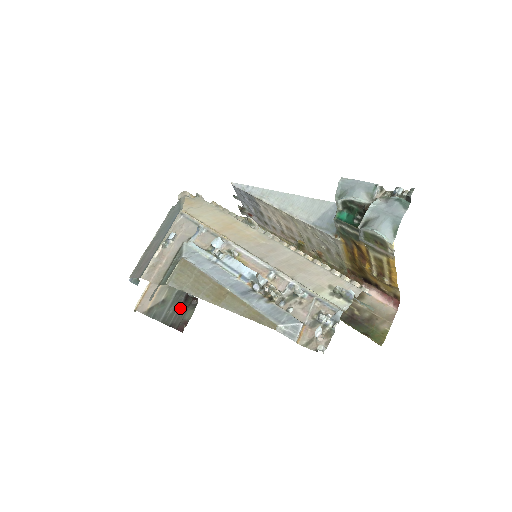
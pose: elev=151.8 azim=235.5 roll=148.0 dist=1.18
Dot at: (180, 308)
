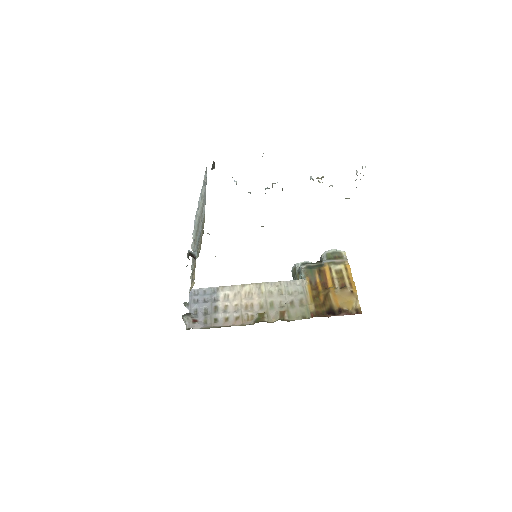
Dot at: occluded
